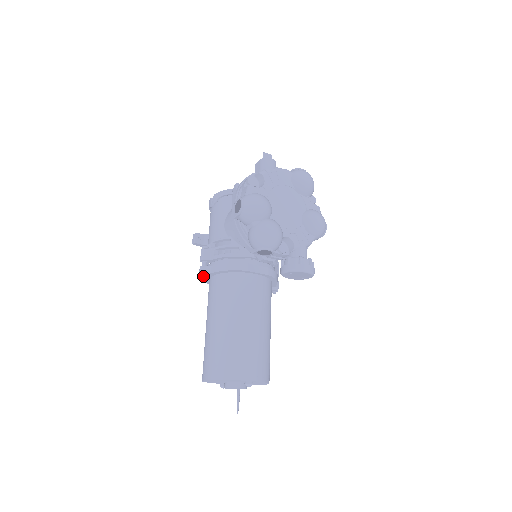
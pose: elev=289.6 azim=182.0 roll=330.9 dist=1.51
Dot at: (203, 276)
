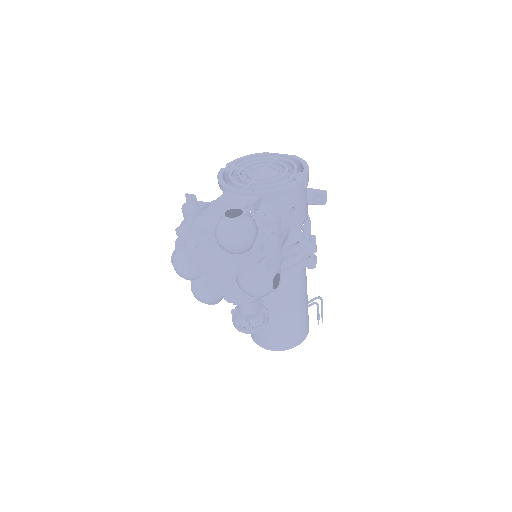
Dot at: occluded
